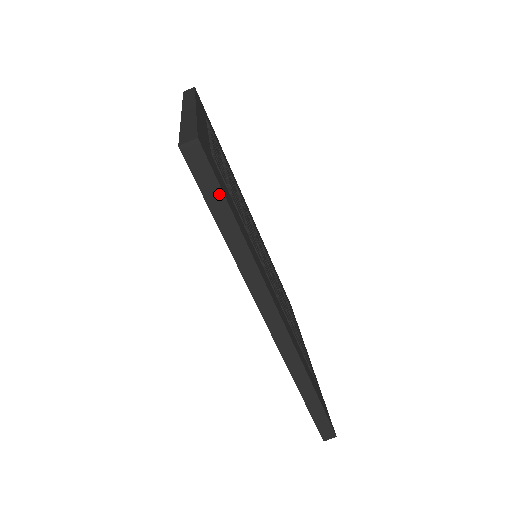
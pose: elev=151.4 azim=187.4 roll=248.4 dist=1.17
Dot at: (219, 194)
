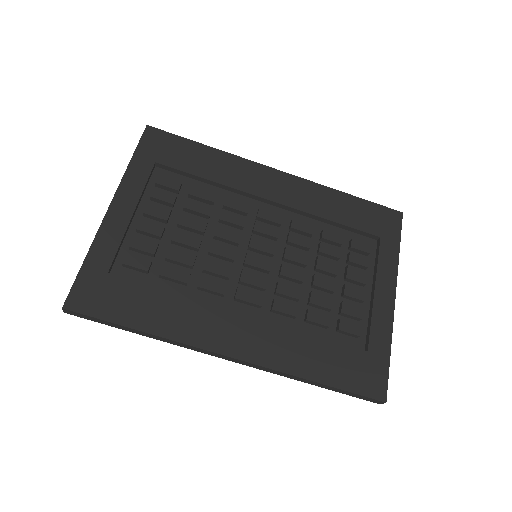
Dot at: (106, 322)
